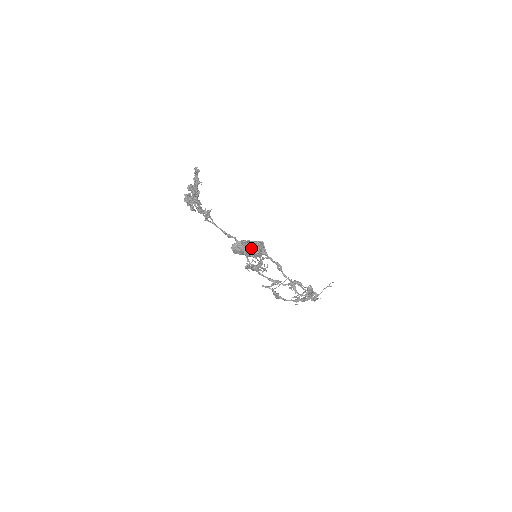
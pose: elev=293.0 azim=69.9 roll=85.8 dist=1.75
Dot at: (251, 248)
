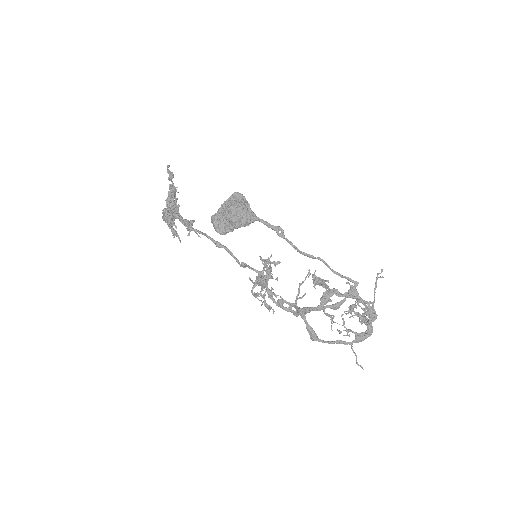
Dot at: (232, 204)
